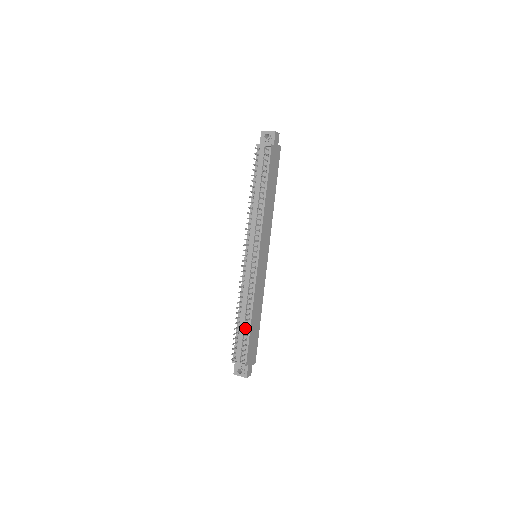
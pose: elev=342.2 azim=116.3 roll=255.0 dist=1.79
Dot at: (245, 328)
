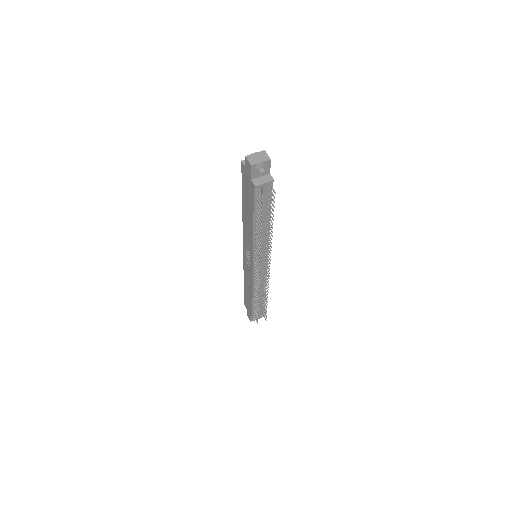
Dot at: (261, 301)
